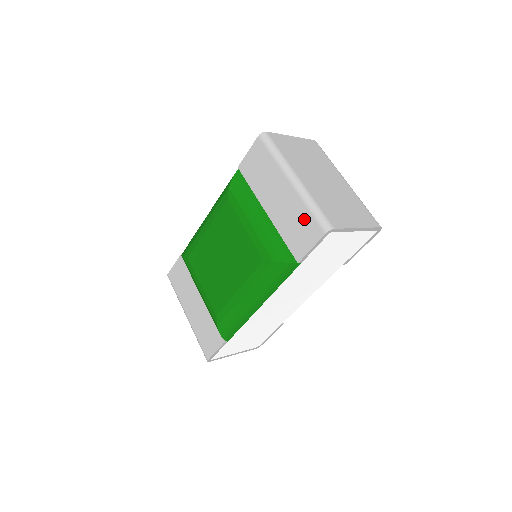
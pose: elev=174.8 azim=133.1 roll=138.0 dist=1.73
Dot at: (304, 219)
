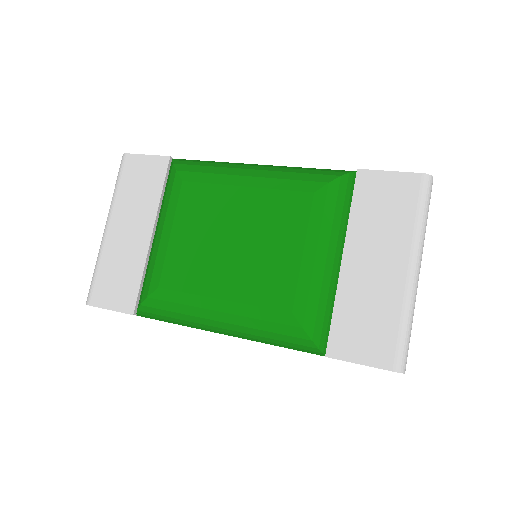
Dot at: (384, 327)
